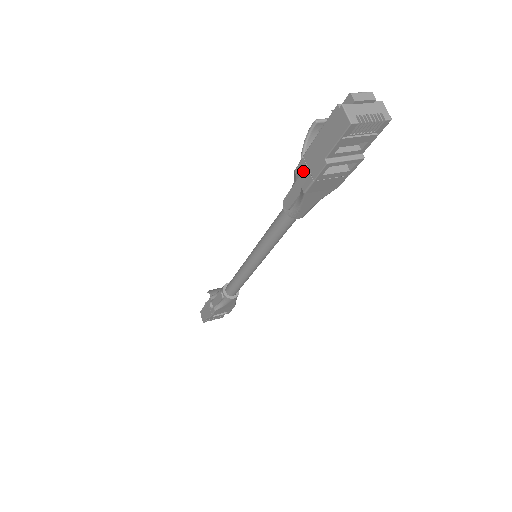
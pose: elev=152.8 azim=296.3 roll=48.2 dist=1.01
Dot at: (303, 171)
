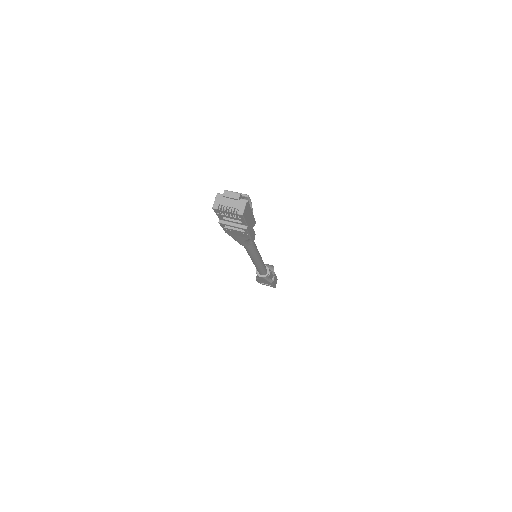
Dot at: occluded
